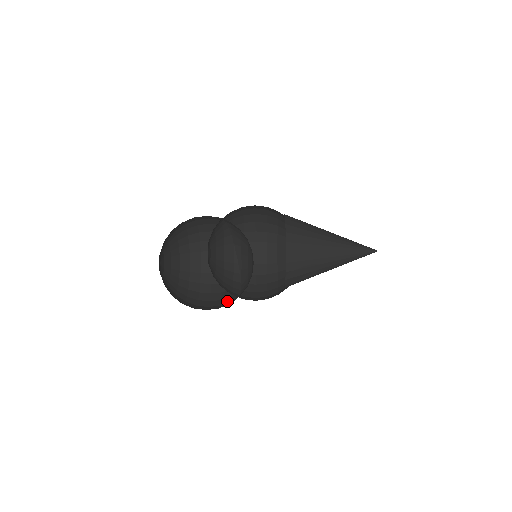
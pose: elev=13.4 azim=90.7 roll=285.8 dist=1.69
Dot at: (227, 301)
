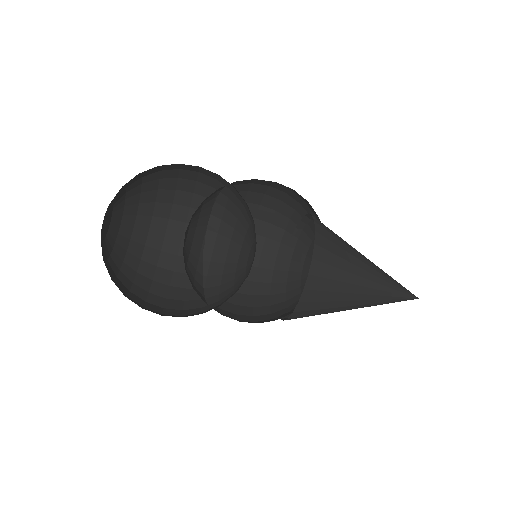
Dot at: occluded
